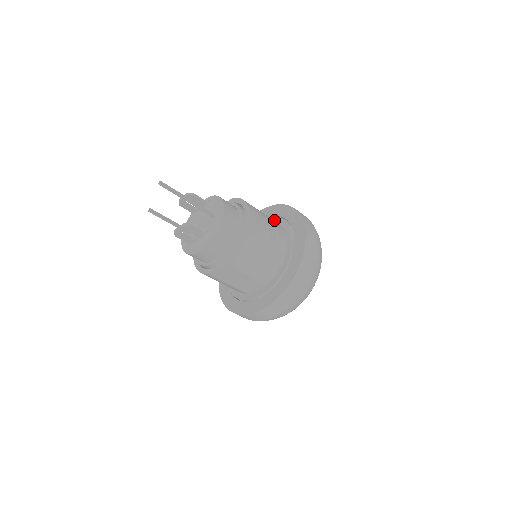
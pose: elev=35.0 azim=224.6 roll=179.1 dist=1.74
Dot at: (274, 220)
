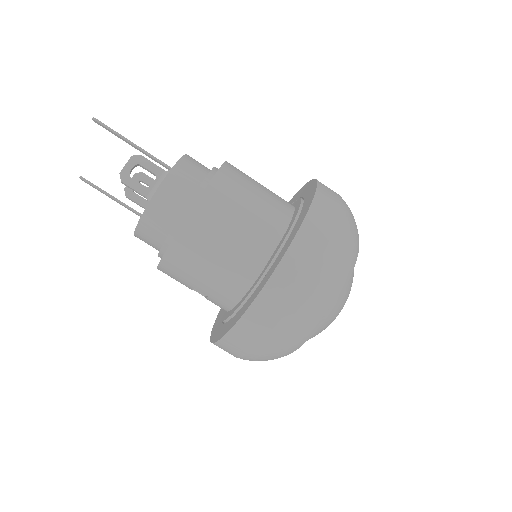
Dot at: occluded
